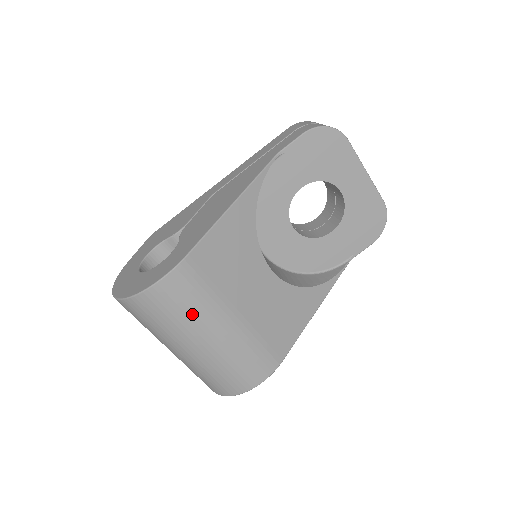
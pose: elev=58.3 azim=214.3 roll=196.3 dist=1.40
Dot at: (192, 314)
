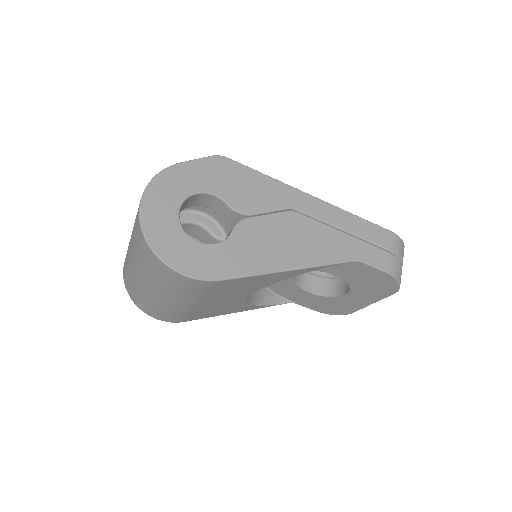
Dot at: (174, 291)
